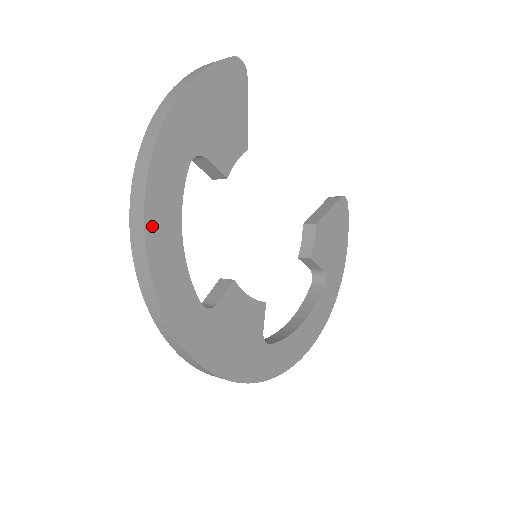
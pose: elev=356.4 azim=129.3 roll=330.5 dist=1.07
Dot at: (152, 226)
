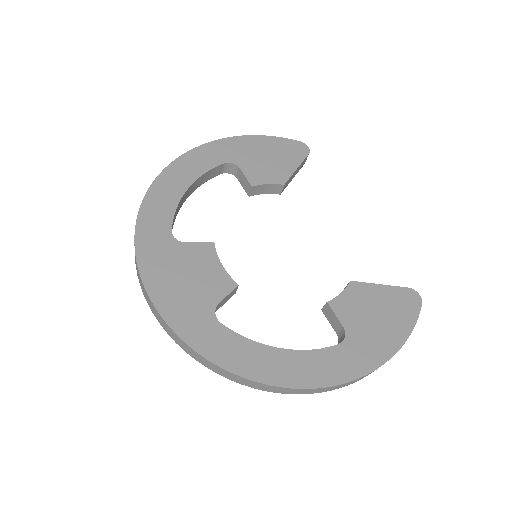
Dot at: (171, 171)
